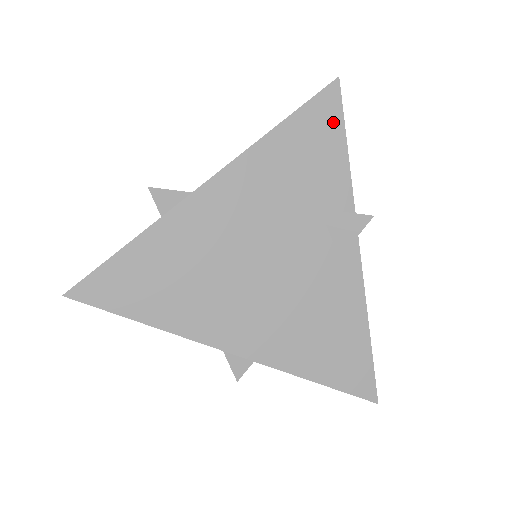
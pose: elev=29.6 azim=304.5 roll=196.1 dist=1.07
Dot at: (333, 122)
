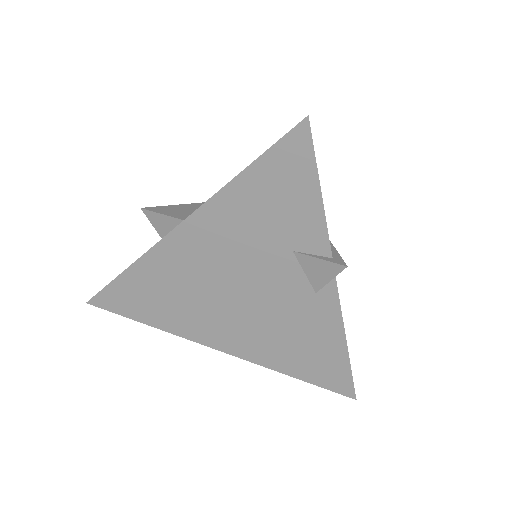
Dot at: (303, 167)
